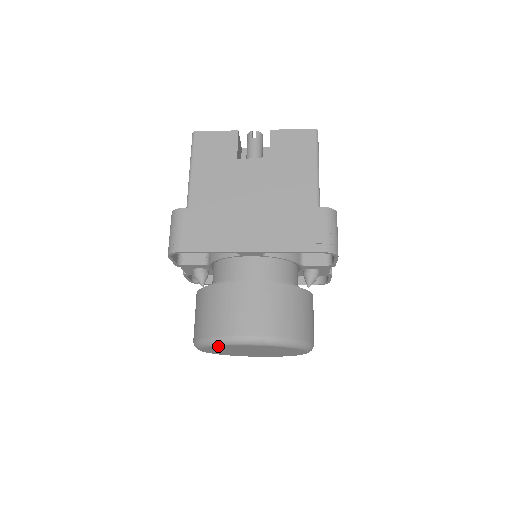
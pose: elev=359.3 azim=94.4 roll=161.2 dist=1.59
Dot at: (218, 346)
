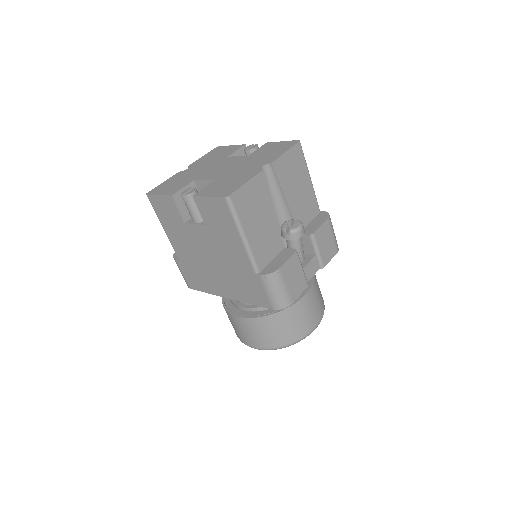
Dot at: occluded
